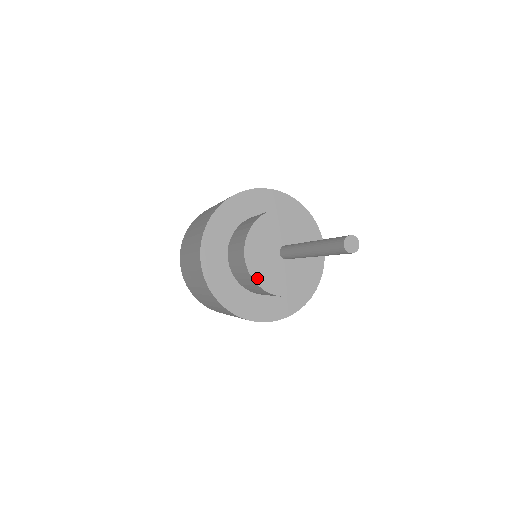
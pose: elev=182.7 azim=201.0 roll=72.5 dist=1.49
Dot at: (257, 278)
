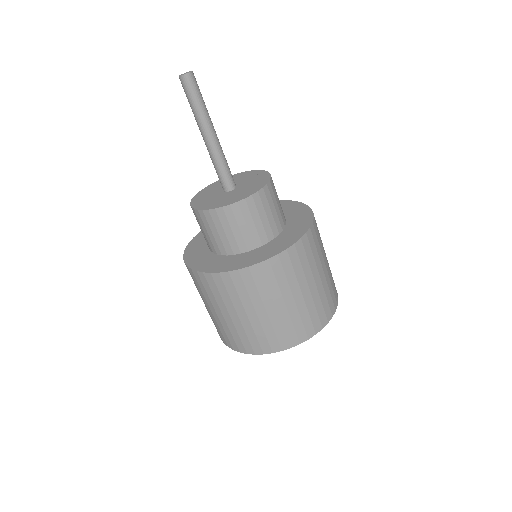
Dot at: (196, 197)
